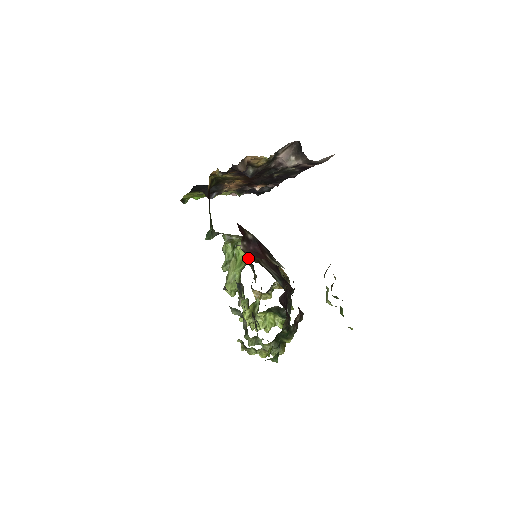
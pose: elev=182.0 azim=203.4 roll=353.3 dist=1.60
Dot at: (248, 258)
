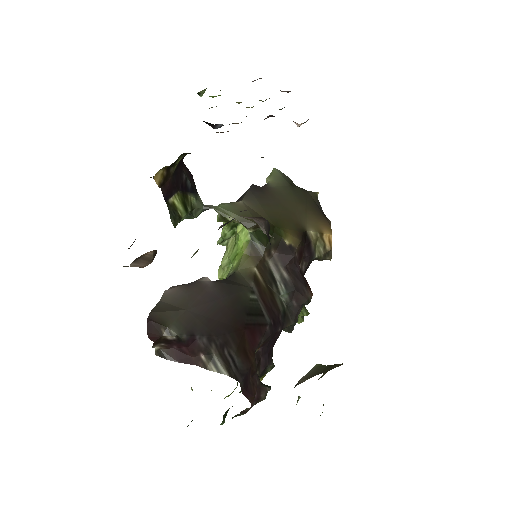
Dot at: (244, 255)
